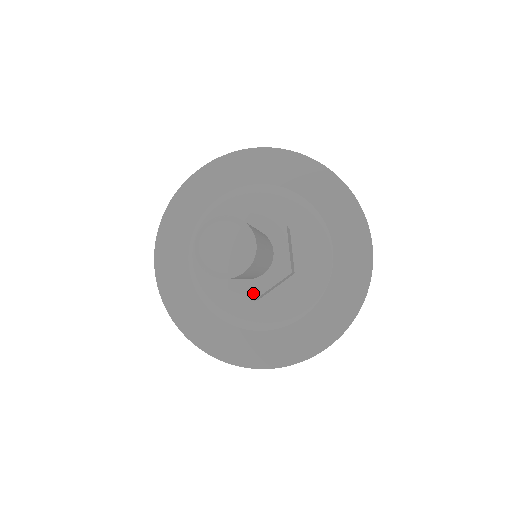
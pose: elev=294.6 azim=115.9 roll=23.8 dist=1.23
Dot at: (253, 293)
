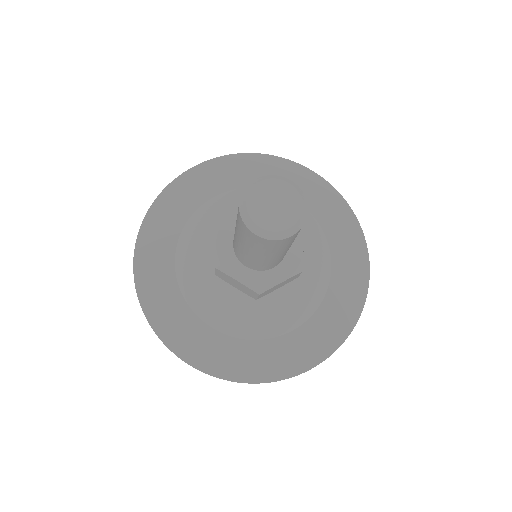
Dot at: (297, 266)
